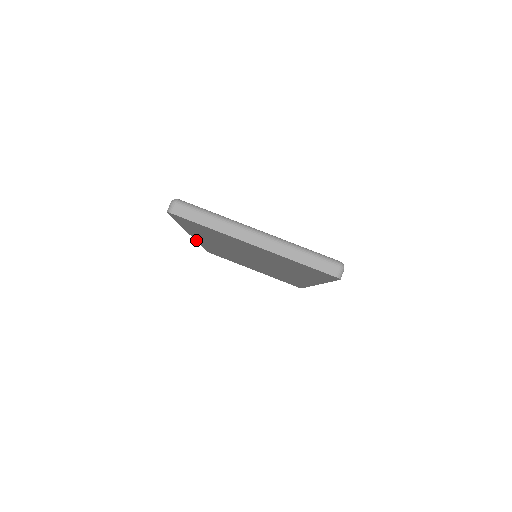
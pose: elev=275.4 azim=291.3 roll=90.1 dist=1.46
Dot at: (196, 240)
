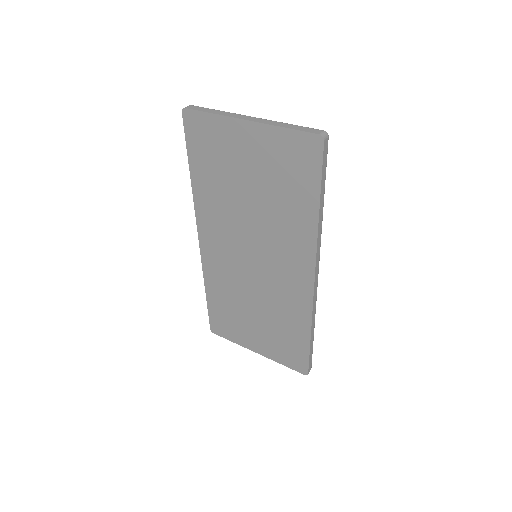
Dot at: (201, 252)
